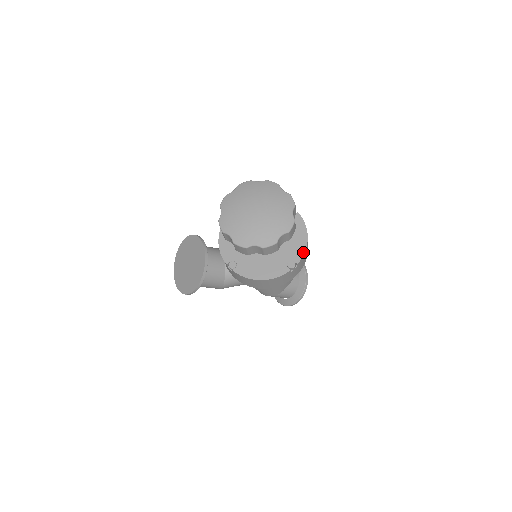
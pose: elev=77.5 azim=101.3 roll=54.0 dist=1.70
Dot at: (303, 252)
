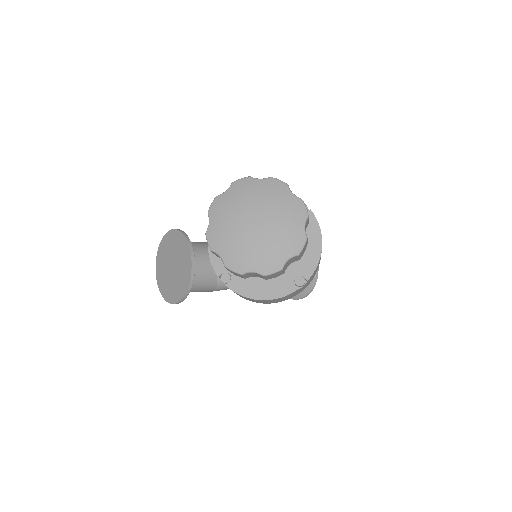
Dot at: (315, 265)
